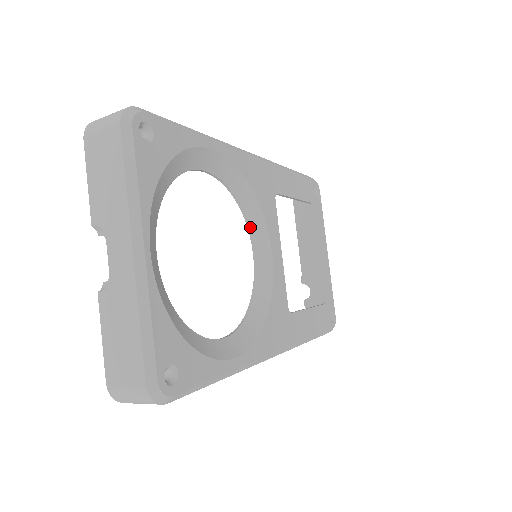
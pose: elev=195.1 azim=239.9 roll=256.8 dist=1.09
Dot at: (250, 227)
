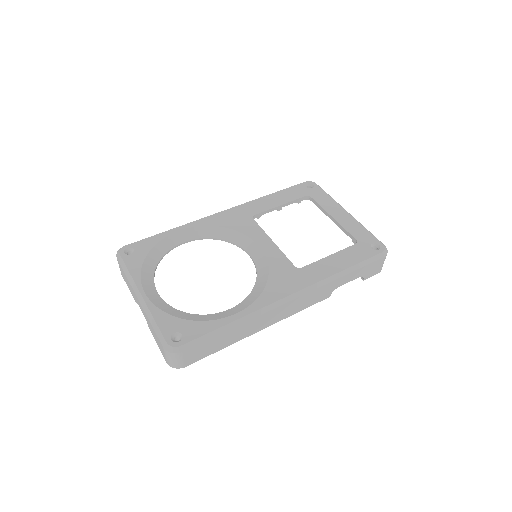
Dot at: (238, 245)
